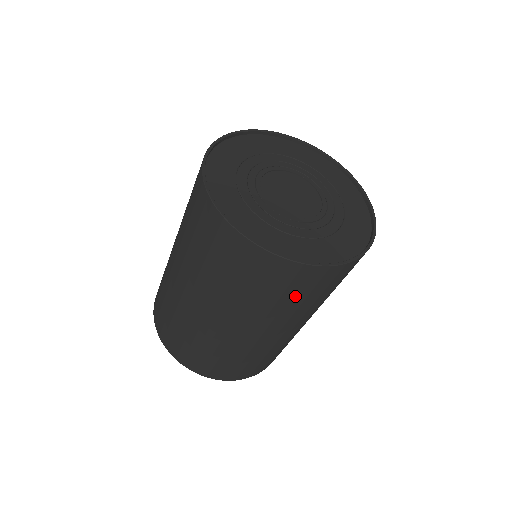
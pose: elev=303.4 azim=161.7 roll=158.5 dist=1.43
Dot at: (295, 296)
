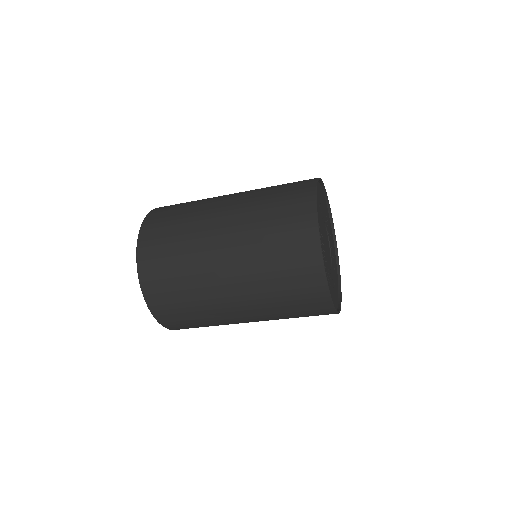
Dot at: (283, 266)
